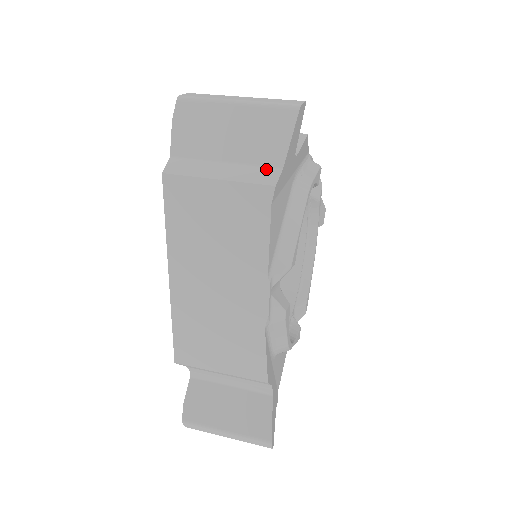
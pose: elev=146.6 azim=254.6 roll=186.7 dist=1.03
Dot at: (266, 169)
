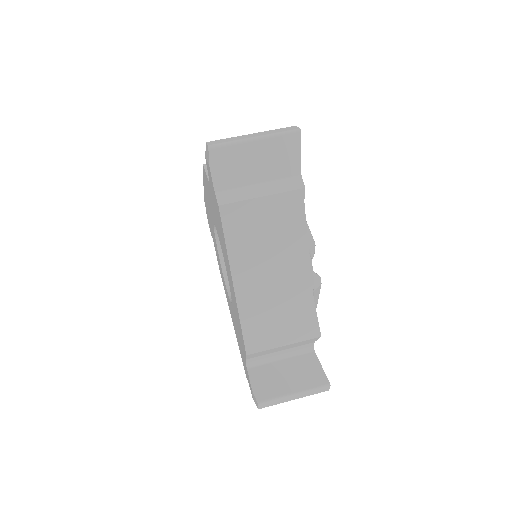
Dot at: (290, 179)
